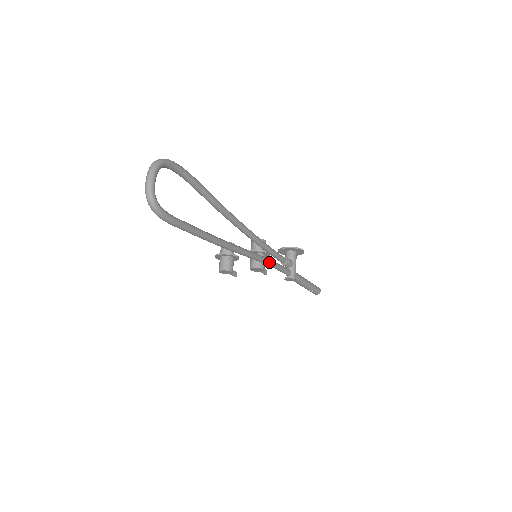
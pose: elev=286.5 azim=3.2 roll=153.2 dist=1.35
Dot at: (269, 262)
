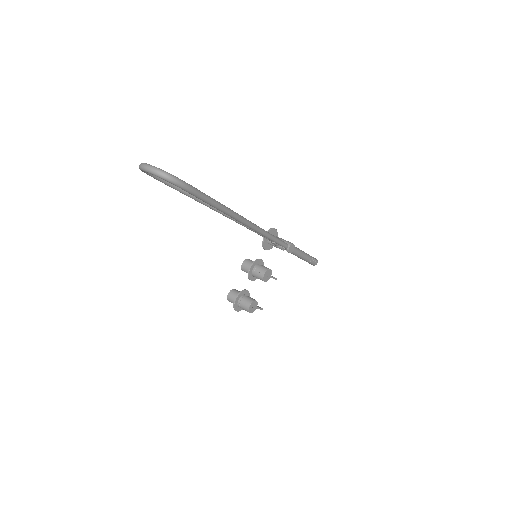
Dot at: (267, 232)
